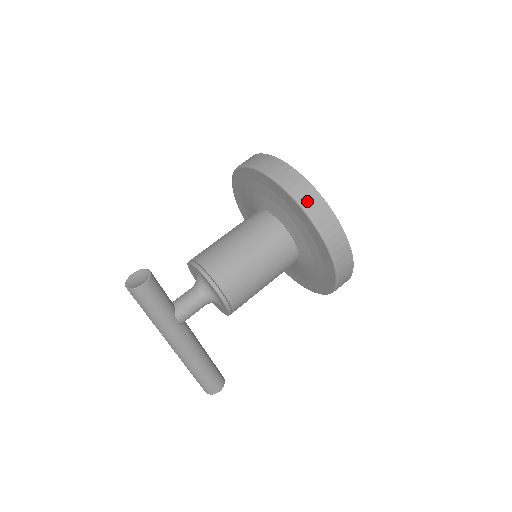
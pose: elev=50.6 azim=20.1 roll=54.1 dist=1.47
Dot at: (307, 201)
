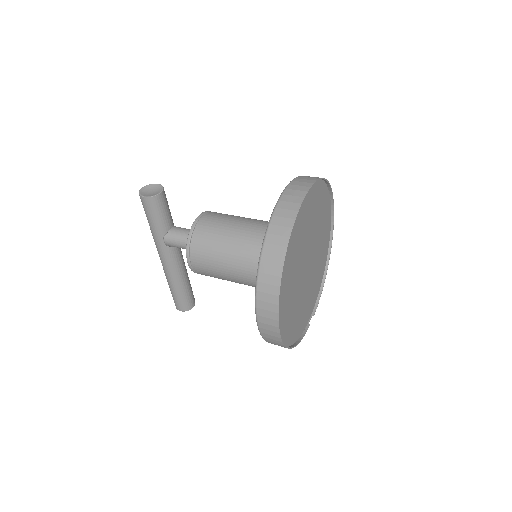
Dot at: (268, 256)
